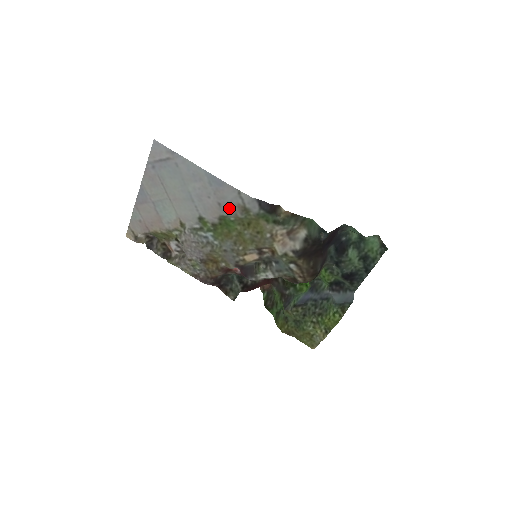
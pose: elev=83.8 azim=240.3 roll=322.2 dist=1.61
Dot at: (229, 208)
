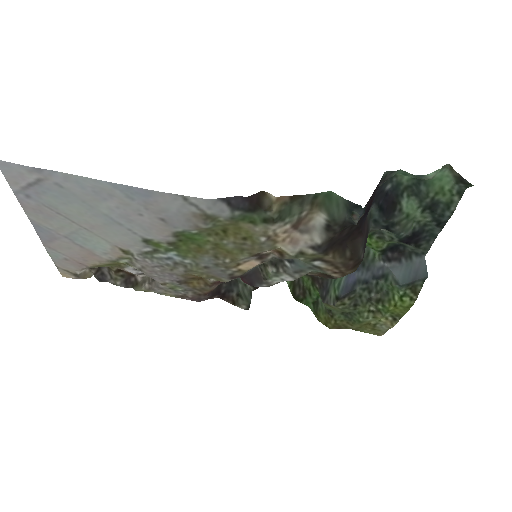
Dot at: (181, 221)
